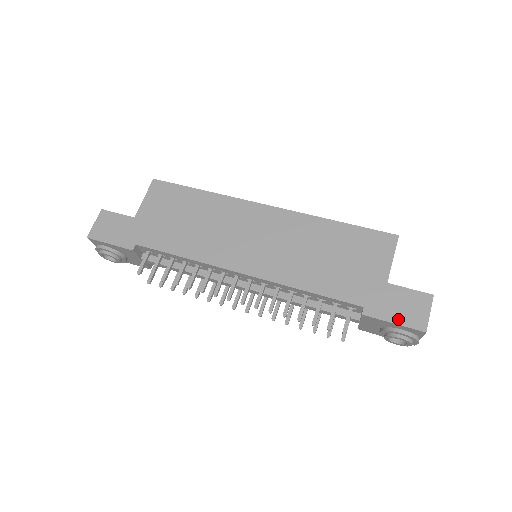
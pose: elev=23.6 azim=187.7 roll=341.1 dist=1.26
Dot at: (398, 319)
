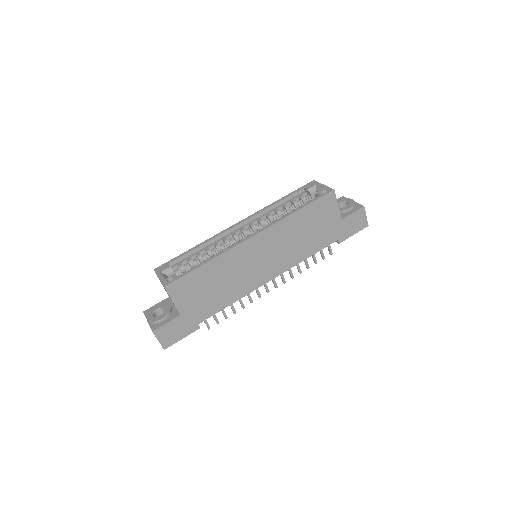
Dot at: (355, 231)
